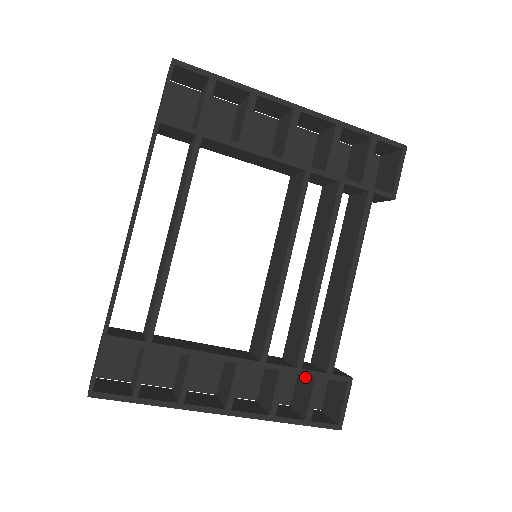
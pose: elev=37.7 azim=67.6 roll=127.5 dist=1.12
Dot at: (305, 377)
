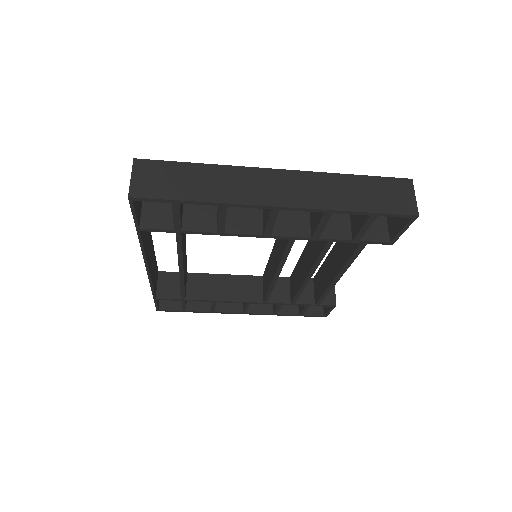
Dot at: occluded
